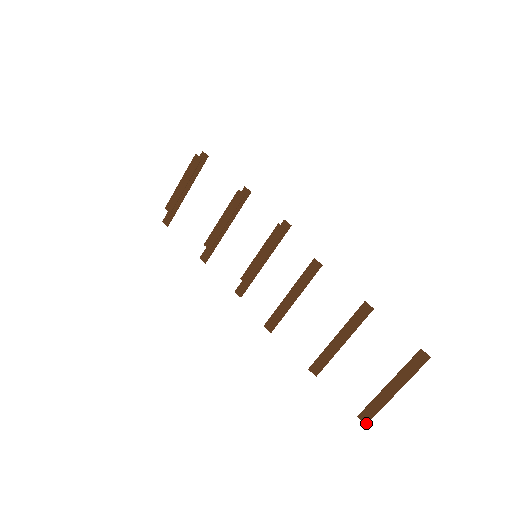
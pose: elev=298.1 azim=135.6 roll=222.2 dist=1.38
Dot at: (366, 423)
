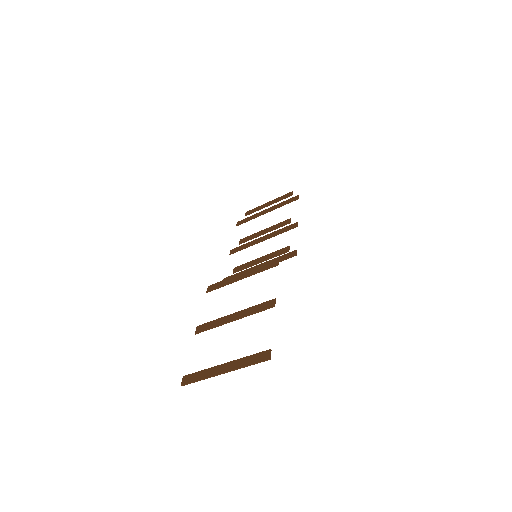
Dot at: (182, 384)
